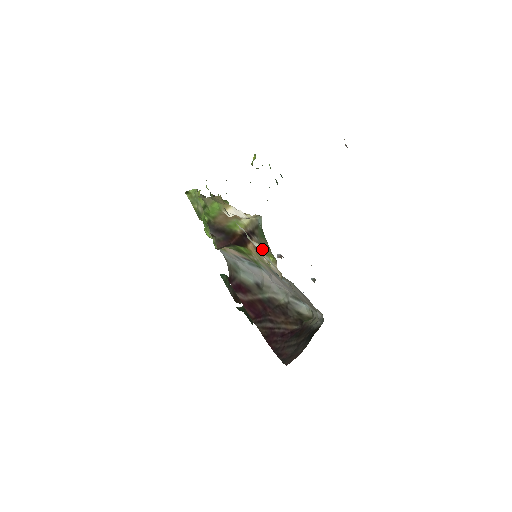
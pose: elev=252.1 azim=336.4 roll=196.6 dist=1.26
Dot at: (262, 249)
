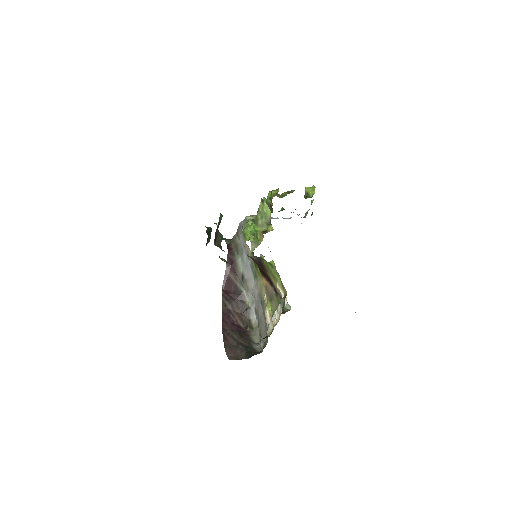
Dot at: (271, 297)
